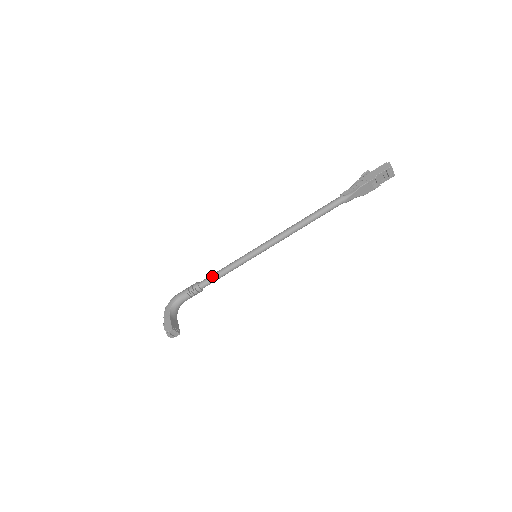
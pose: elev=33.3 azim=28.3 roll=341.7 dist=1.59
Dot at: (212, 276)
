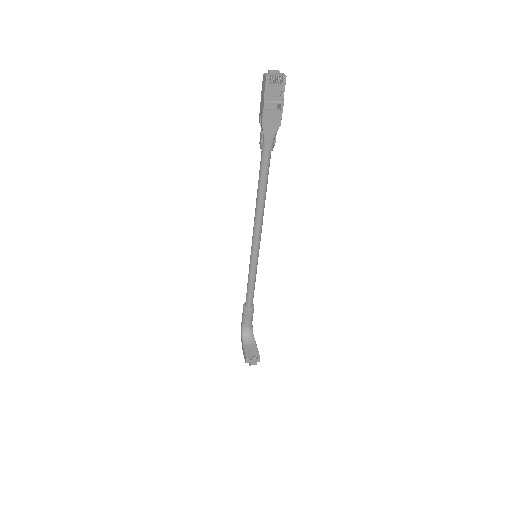
Dot at: (246, 293)
